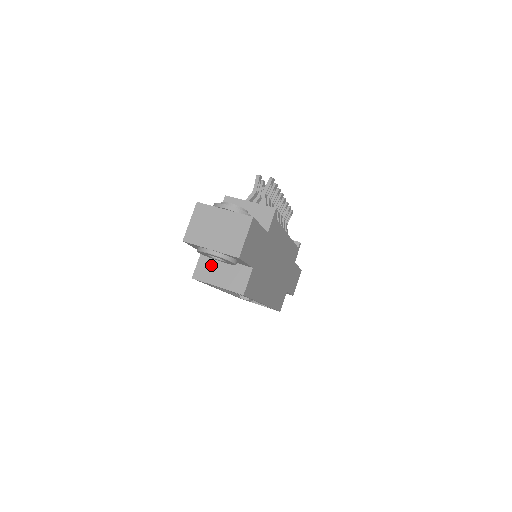
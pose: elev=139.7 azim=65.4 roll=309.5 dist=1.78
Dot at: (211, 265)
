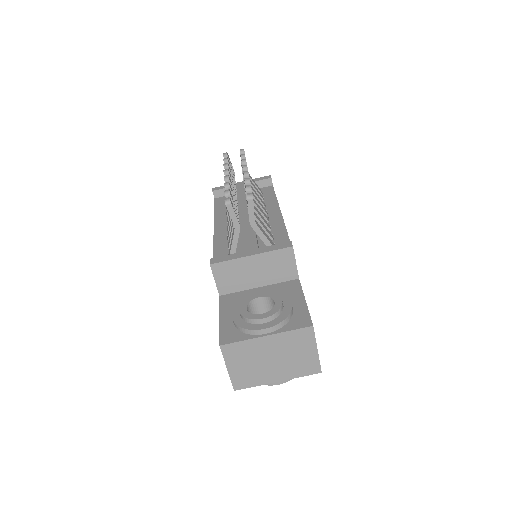
Dot at: occluded
